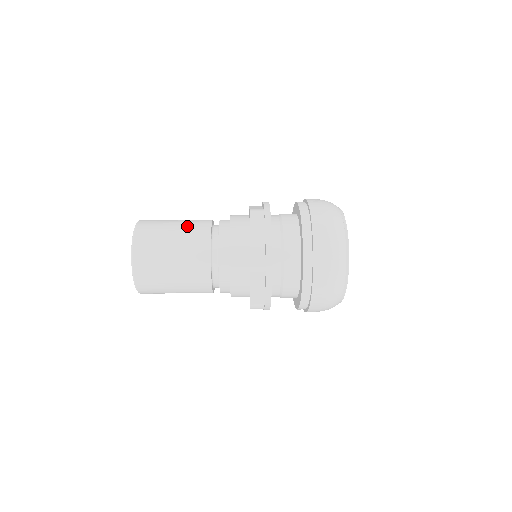
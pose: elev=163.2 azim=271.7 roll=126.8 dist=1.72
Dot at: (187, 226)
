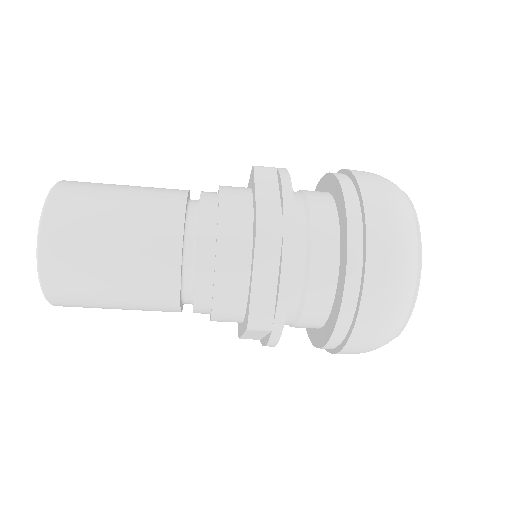
Dot at: (149, 187)
